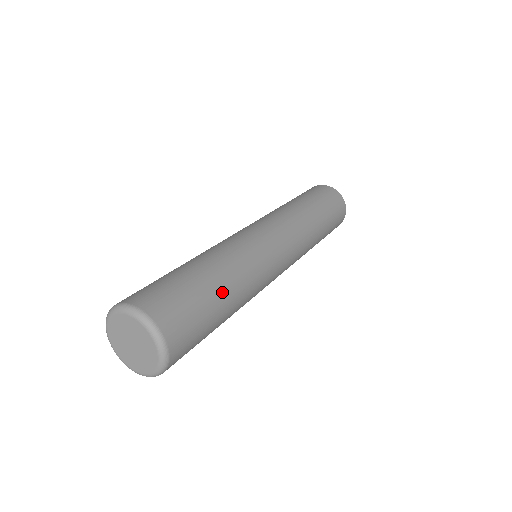
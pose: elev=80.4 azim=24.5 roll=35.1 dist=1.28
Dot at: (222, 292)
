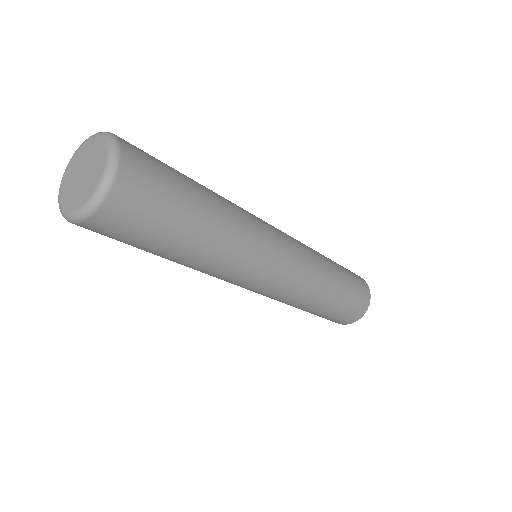
Dot at: (204, 211)
